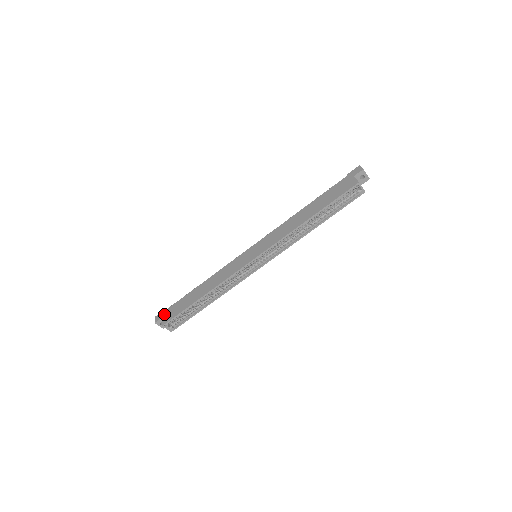
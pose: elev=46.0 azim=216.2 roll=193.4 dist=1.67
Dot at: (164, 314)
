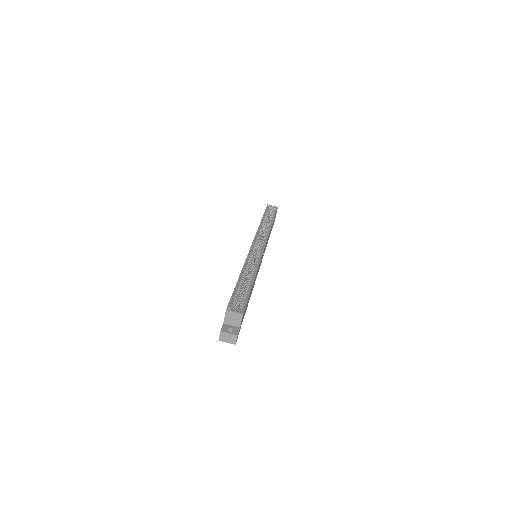
Dot at: (223, 323)
